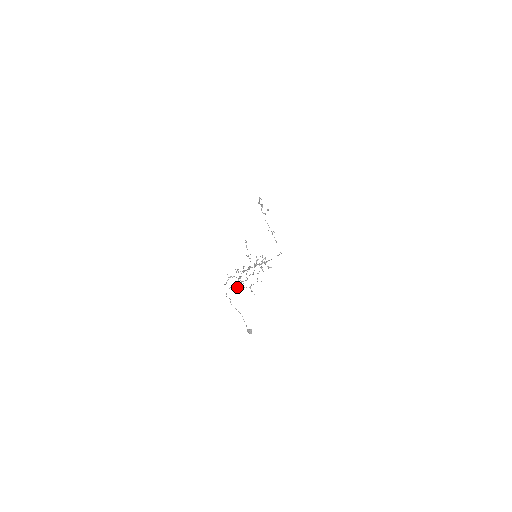
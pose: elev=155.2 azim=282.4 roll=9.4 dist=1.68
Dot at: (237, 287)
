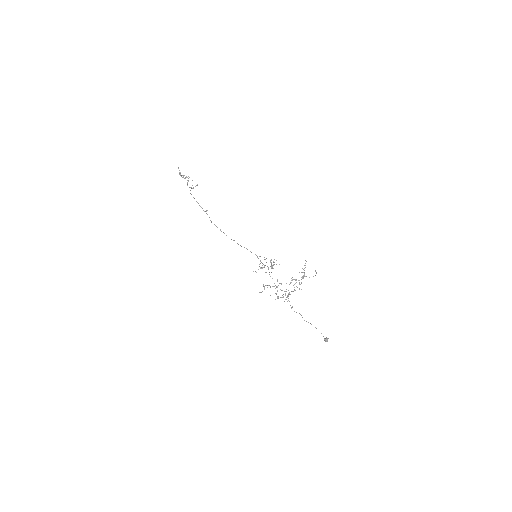
Dot at: occluded
